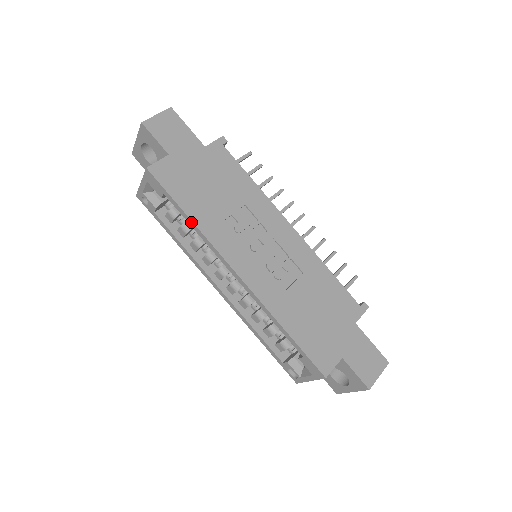
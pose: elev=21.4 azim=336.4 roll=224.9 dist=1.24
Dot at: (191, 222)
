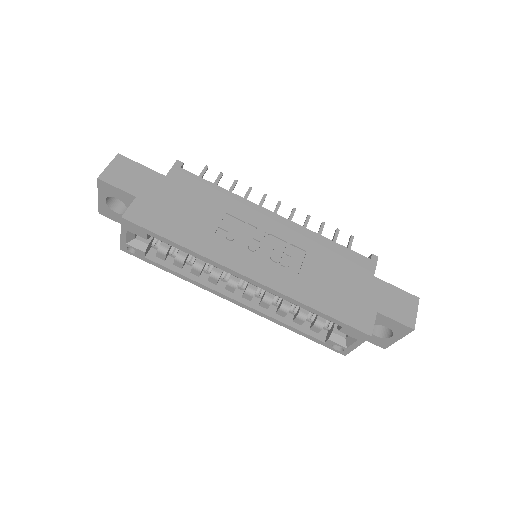
Dot at: (185, 249)
